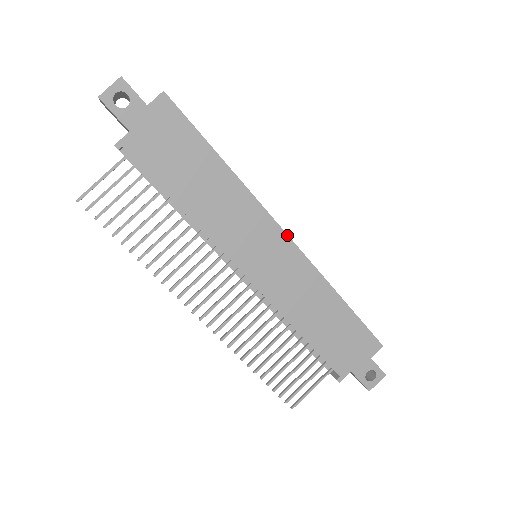
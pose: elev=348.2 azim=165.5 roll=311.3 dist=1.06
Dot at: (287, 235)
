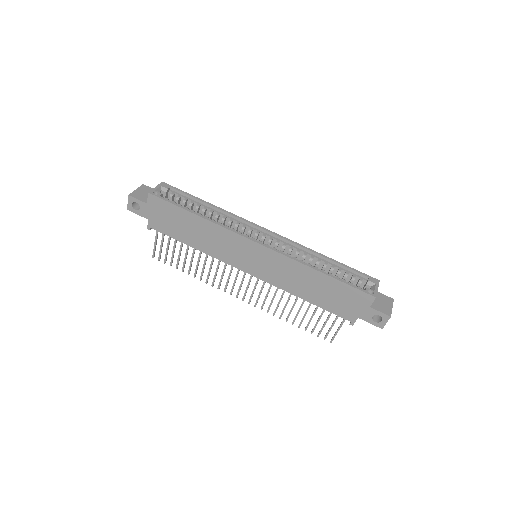
Dot at: (259, 244)
